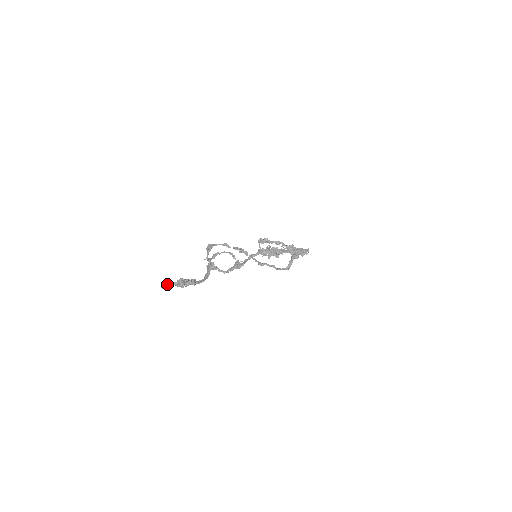
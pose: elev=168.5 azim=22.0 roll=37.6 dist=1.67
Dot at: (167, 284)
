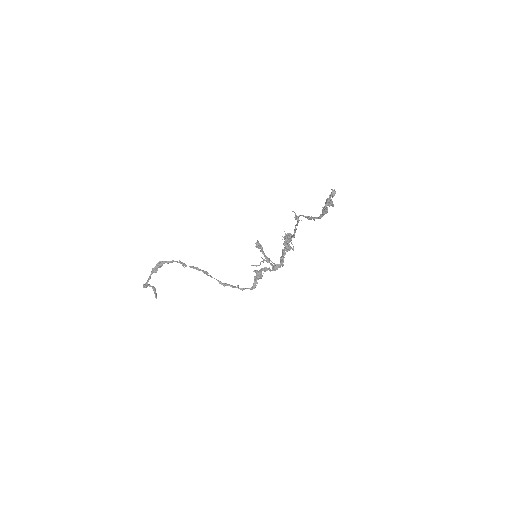
Dot at: (332, 194)
